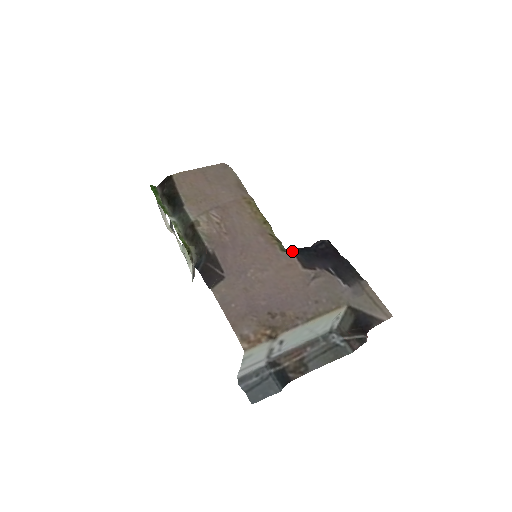
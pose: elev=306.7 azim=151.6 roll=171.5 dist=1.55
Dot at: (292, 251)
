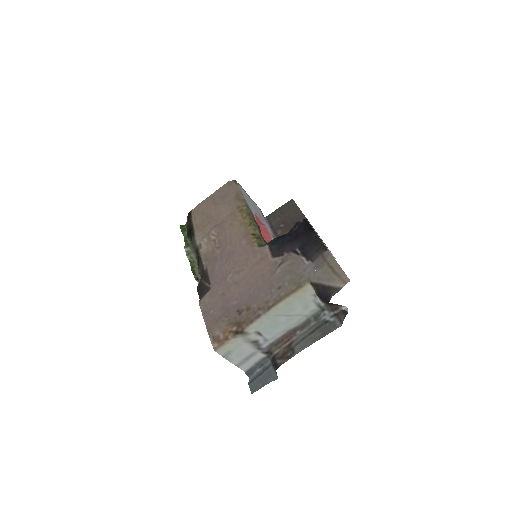
Dot at: (267, 244)
